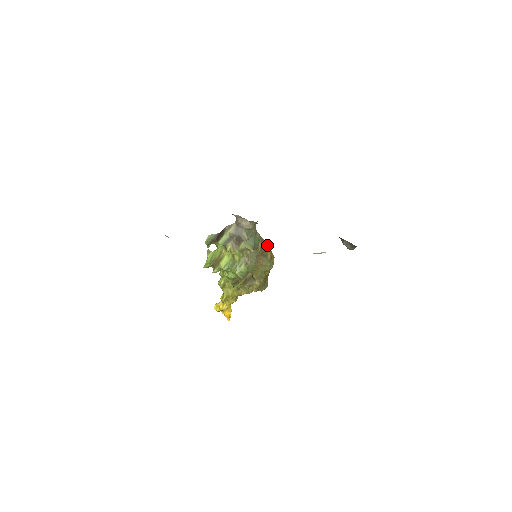
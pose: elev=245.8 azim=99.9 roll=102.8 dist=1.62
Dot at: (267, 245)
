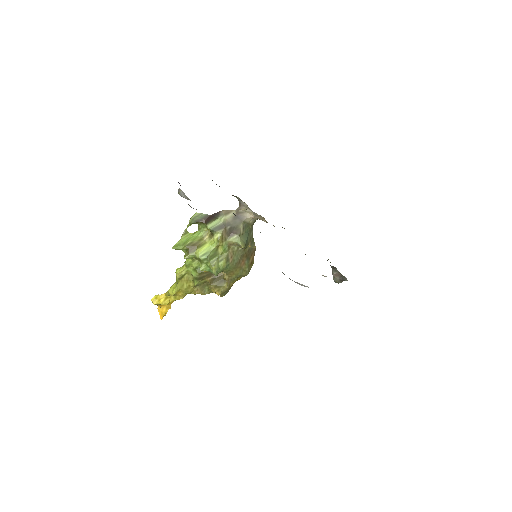
Dot at: (254, 248)
